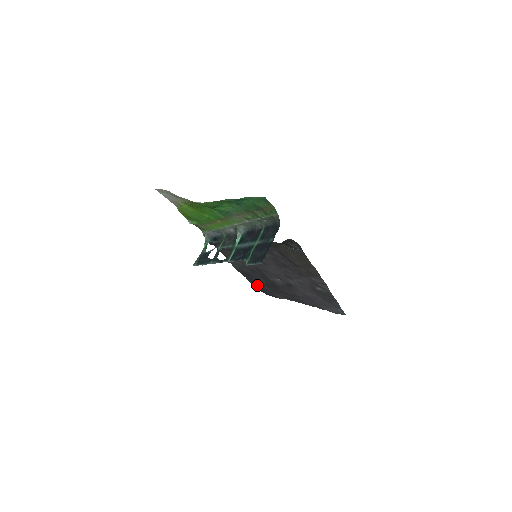
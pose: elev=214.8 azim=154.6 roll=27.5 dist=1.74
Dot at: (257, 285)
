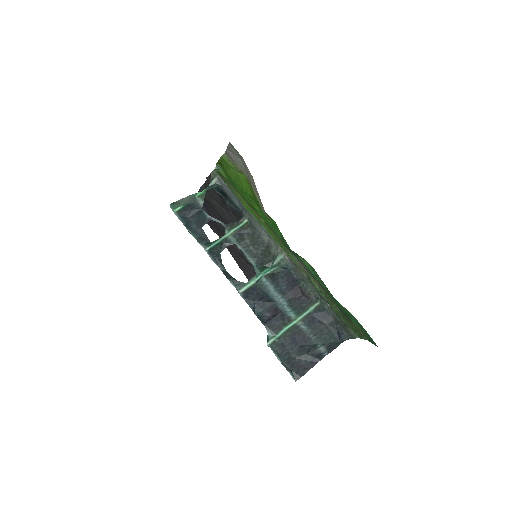
Dot at: occluded
